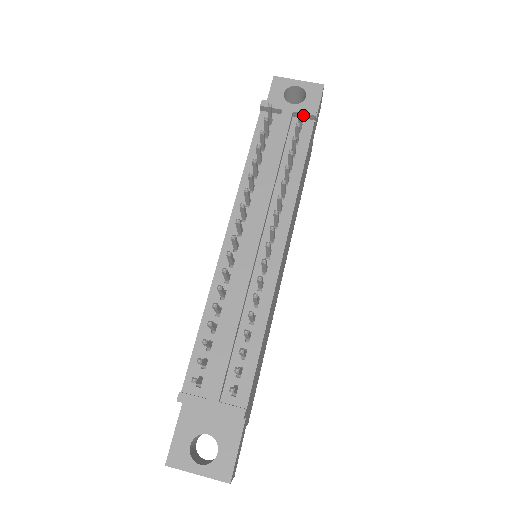
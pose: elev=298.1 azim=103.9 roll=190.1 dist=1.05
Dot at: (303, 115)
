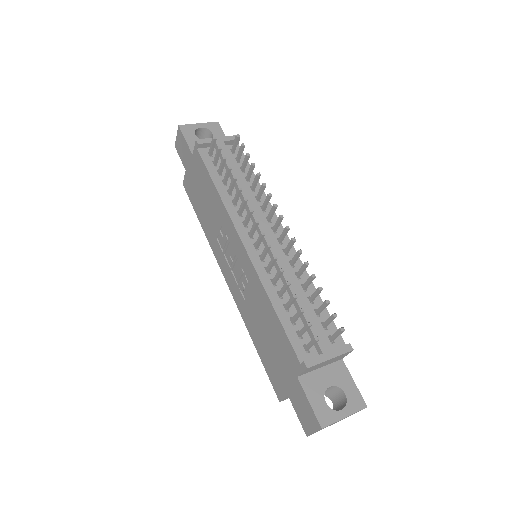
Dot at: (230, 142)
